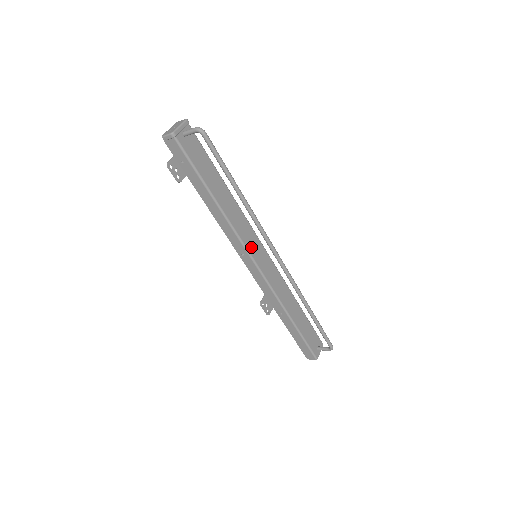
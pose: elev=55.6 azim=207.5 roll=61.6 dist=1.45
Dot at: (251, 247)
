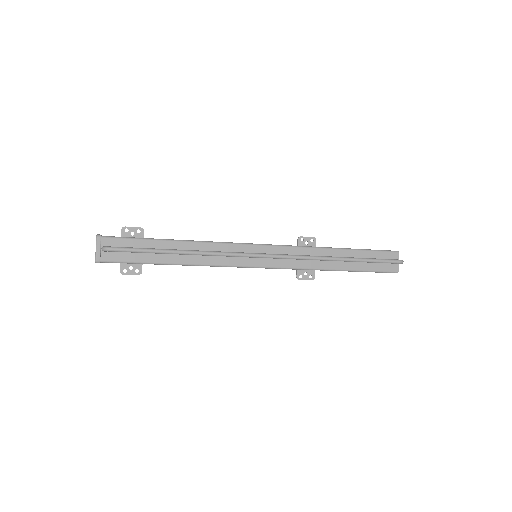
Dot at: (241, 260)
